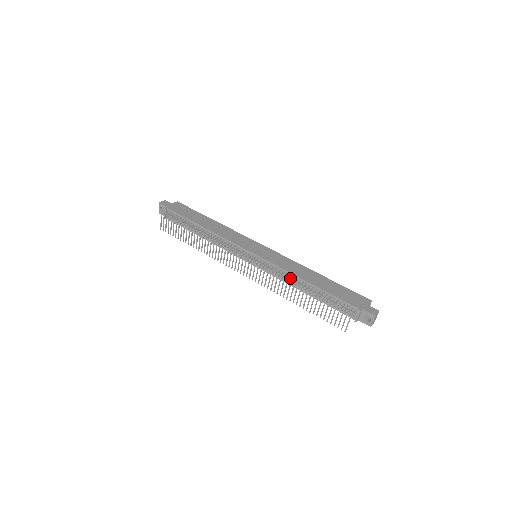
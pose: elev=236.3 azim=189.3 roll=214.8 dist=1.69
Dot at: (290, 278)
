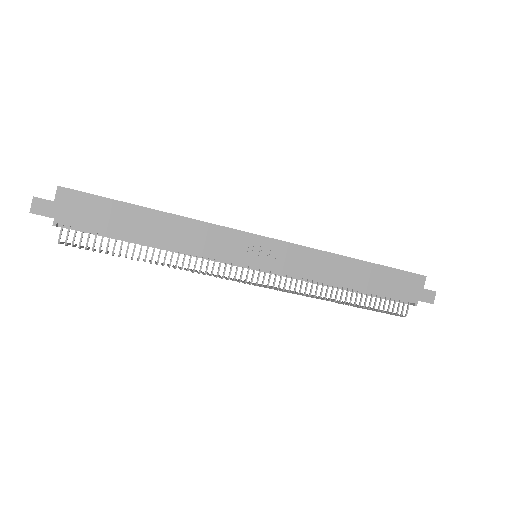
Dot at: (321, 289)
